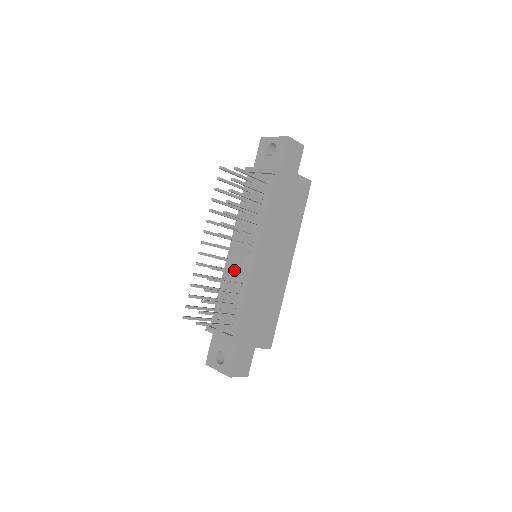
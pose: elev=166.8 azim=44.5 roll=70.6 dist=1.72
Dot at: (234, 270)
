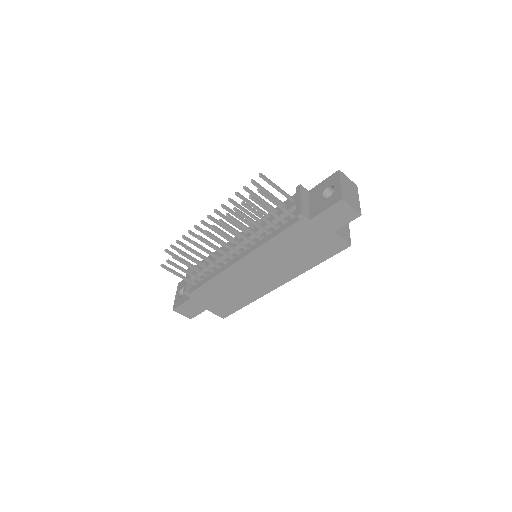
Dot at: occluded
